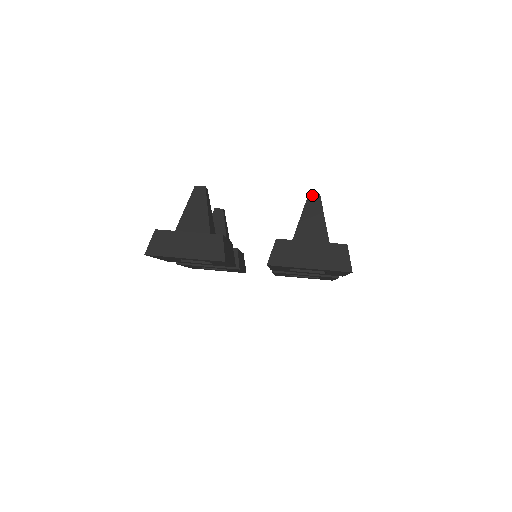
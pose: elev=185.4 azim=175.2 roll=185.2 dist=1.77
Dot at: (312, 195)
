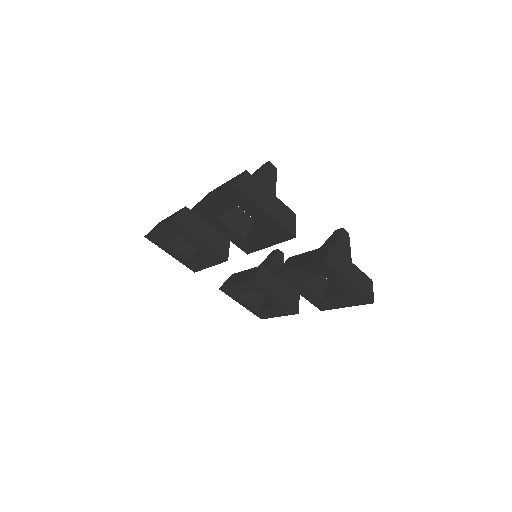
Dot at: (345, 230)
